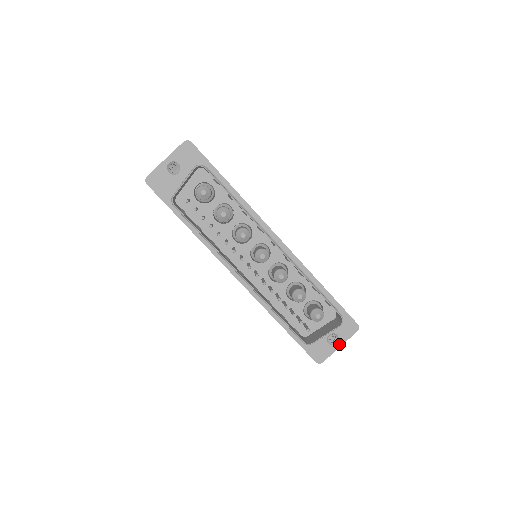
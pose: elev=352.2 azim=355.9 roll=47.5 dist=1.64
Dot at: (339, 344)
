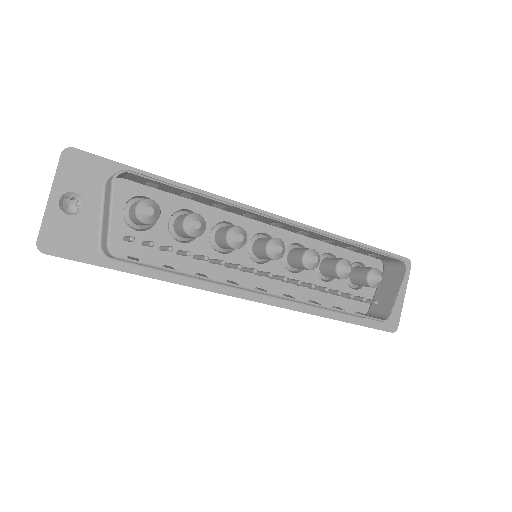
Dot at: (402, 294)
